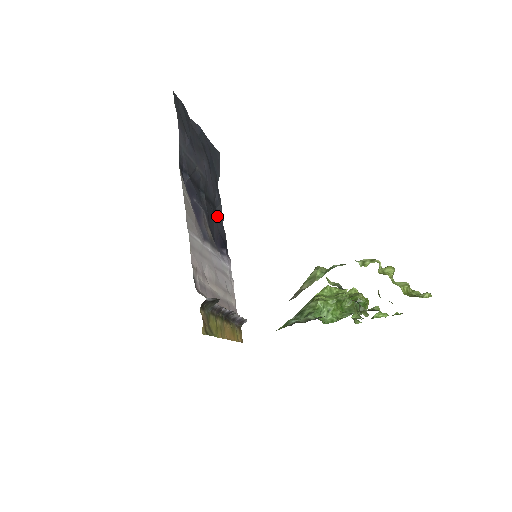
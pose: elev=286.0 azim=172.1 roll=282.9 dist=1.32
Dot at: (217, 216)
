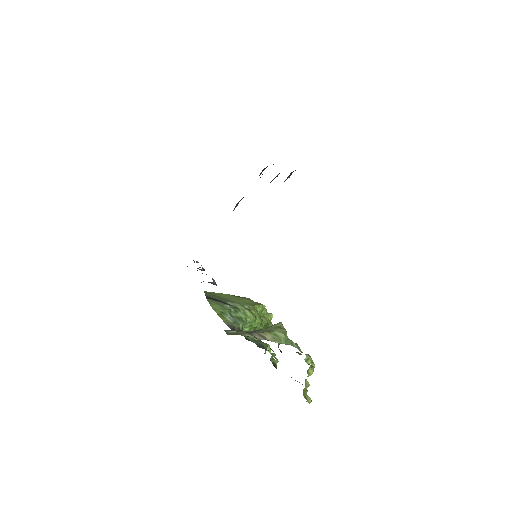
Dot at: occluded
